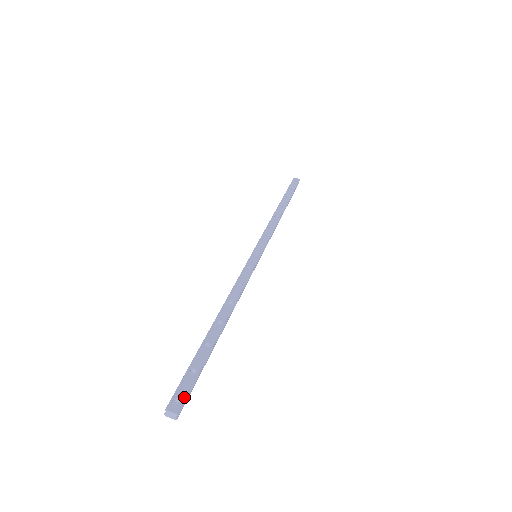
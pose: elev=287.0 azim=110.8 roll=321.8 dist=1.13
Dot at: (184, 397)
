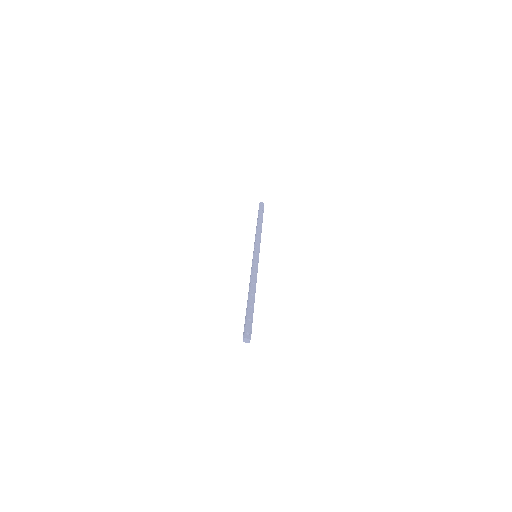
Dot at: (250, 332)
